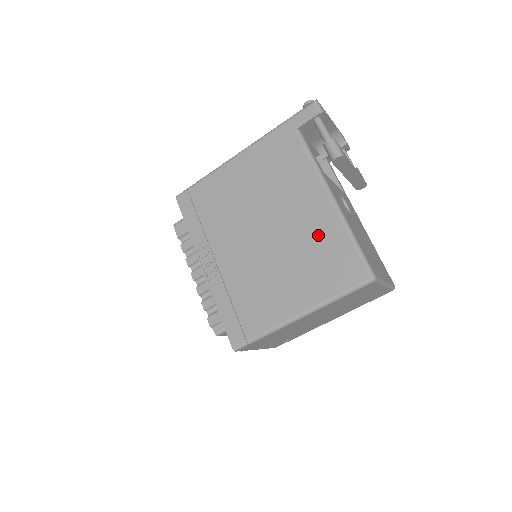
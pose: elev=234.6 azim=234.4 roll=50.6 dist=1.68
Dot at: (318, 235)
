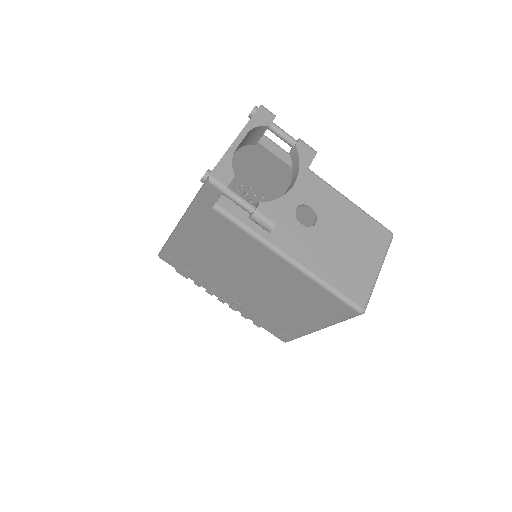
Dot at: (297, 287)
